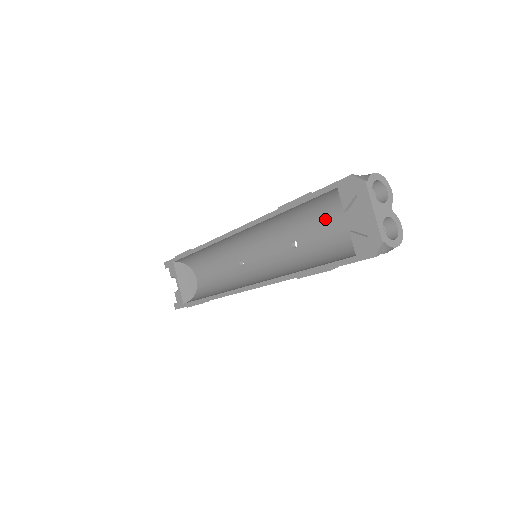
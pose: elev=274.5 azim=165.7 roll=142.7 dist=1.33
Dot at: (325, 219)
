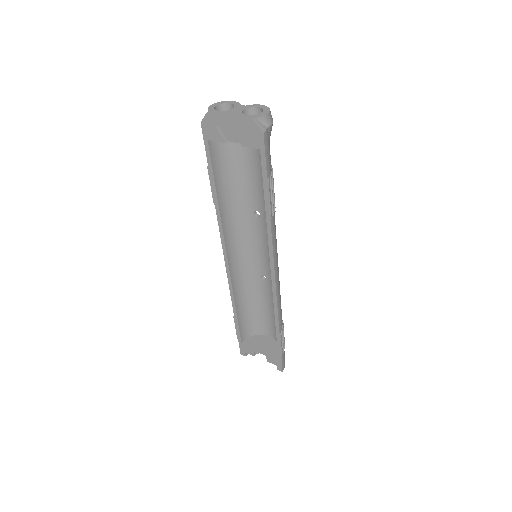
Dot at: (241, 172)
